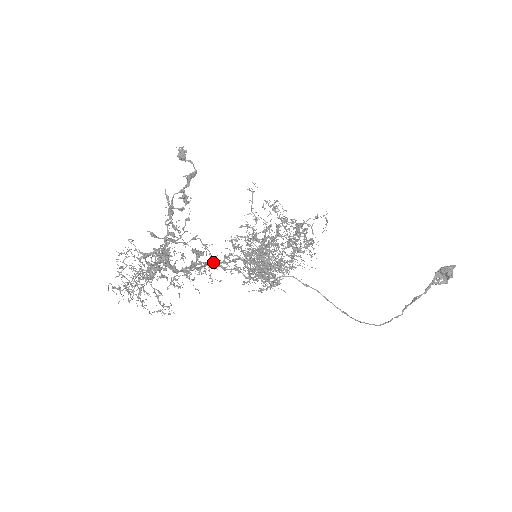
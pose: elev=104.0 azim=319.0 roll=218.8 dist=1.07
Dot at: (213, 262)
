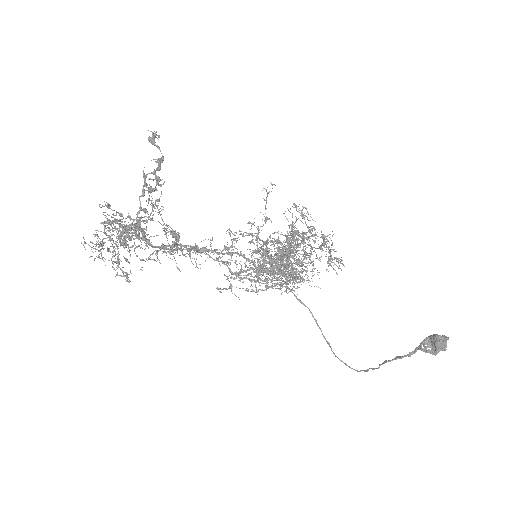
Dot at: (203, 248)
